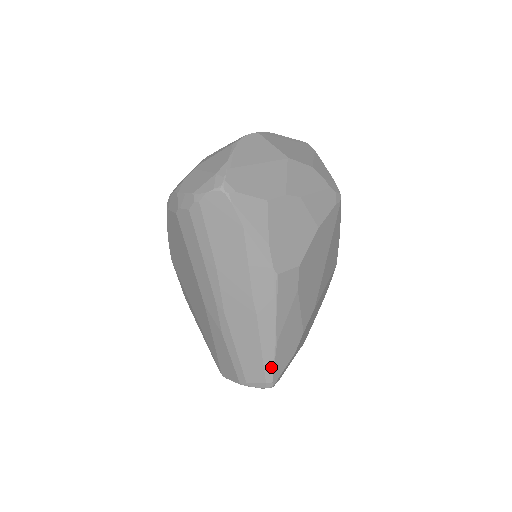
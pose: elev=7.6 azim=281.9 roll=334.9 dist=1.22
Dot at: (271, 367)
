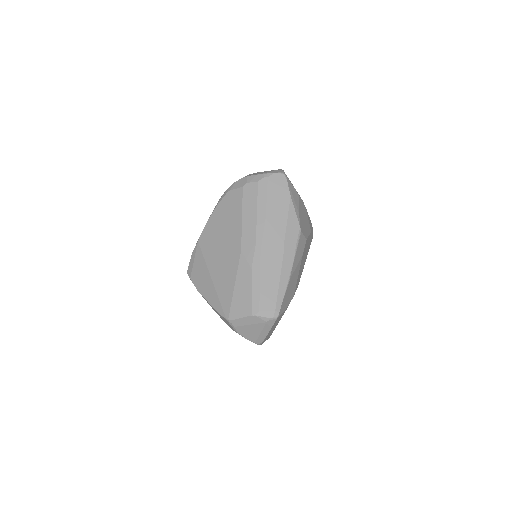
Dot at: (282, 298)
